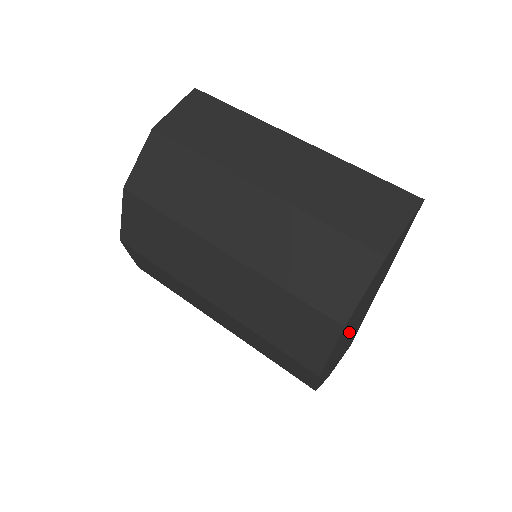
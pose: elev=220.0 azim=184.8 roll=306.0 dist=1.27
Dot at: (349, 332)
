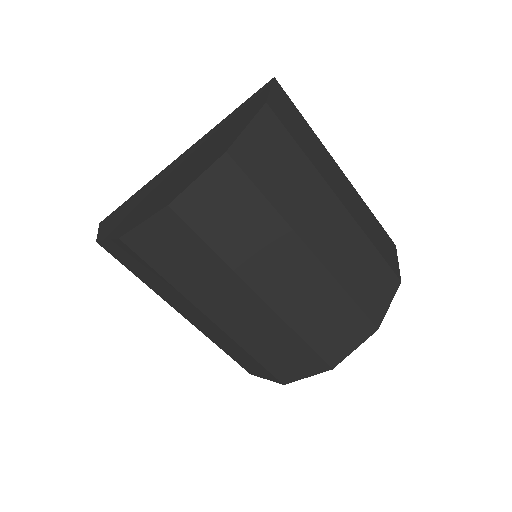
Dot at: occluded
